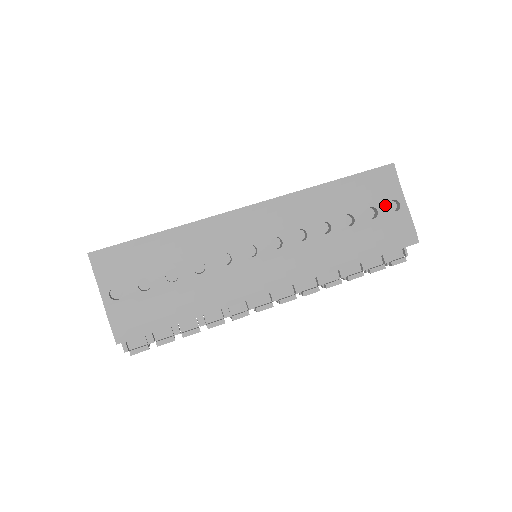
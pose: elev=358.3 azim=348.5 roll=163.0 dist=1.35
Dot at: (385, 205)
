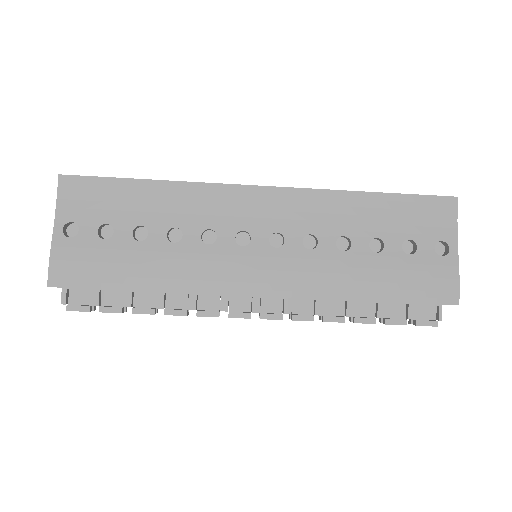
Dot at: (429, 243)
